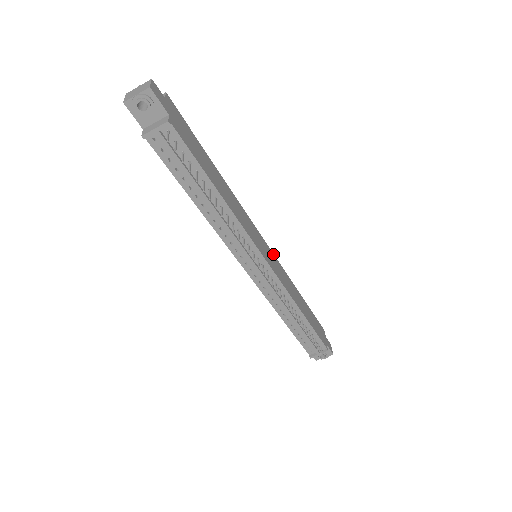
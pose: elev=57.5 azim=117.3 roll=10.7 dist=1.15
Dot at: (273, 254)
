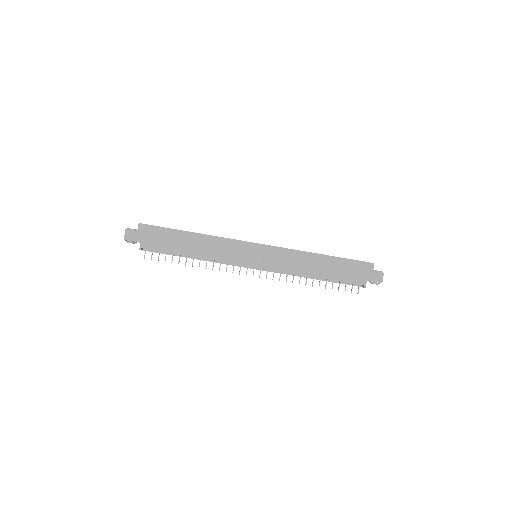
Dot at: (273, 247)
